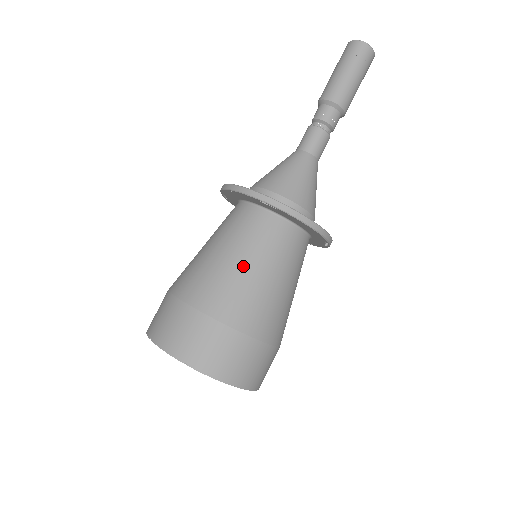
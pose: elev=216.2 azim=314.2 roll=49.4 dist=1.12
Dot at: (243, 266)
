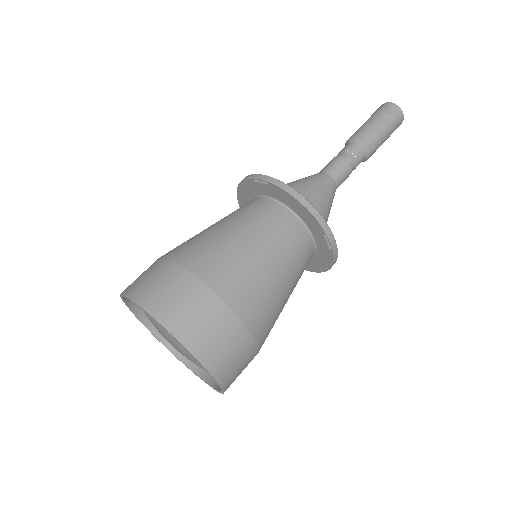
Dot at: (284, 287)
